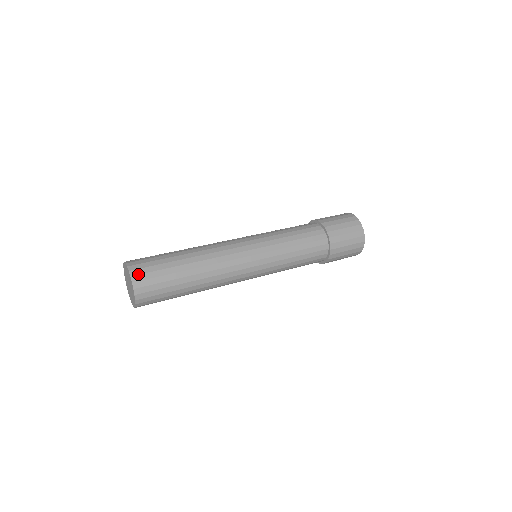
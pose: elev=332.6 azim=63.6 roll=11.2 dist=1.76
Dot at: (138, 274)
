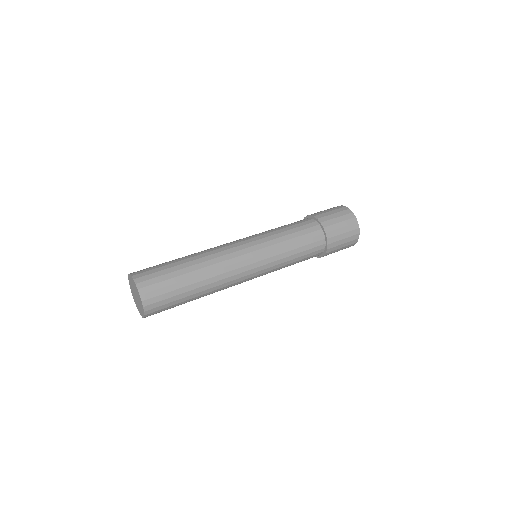
Dot at: (149, 298)
